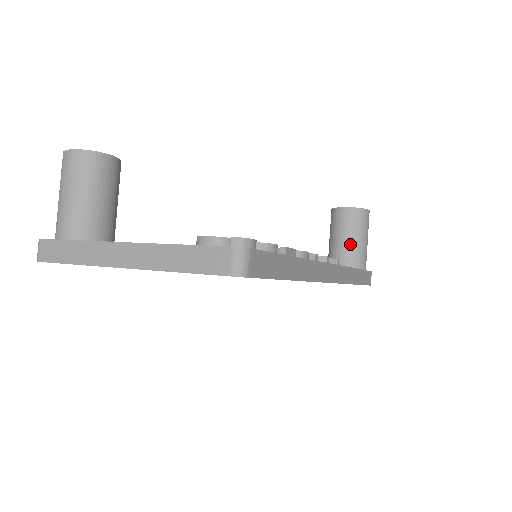
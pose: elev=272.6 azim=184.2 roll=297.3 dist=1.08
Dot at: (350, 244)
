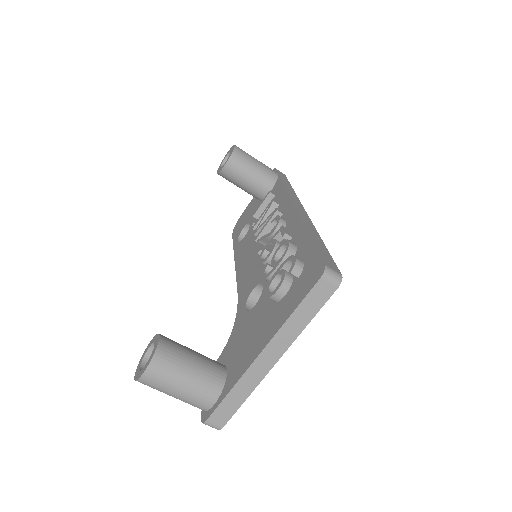
Dot at: (257, 175)
